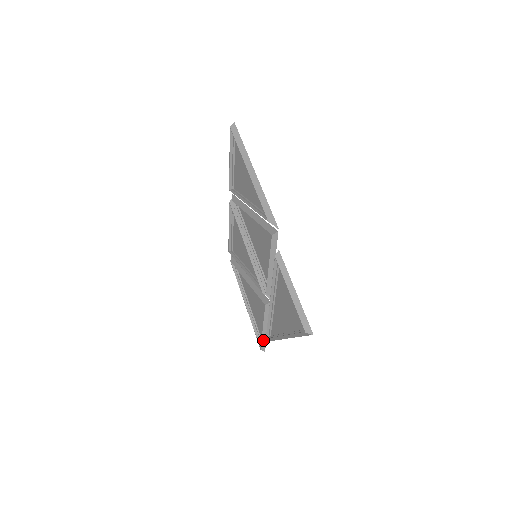
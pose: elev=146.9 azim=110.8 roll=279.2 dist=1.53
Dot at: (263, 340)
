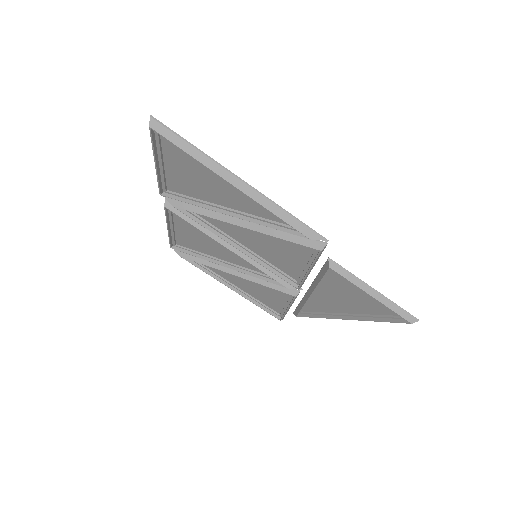
Dot at: occluded
